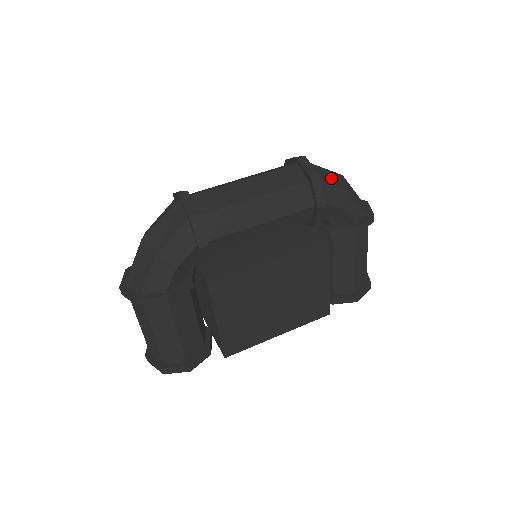
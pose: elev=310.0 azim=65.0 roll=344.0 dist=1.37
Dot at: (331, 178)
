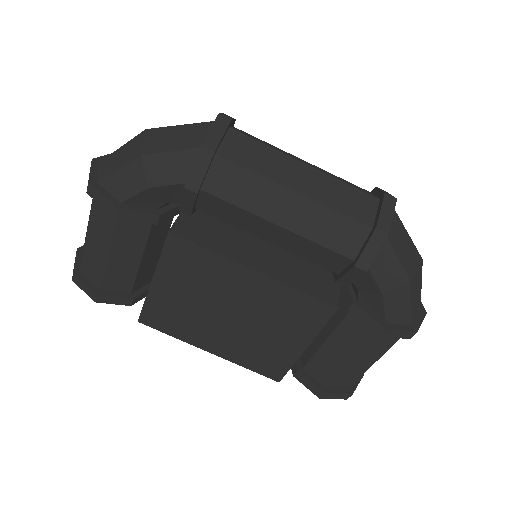
Dot at: (404, 249)
